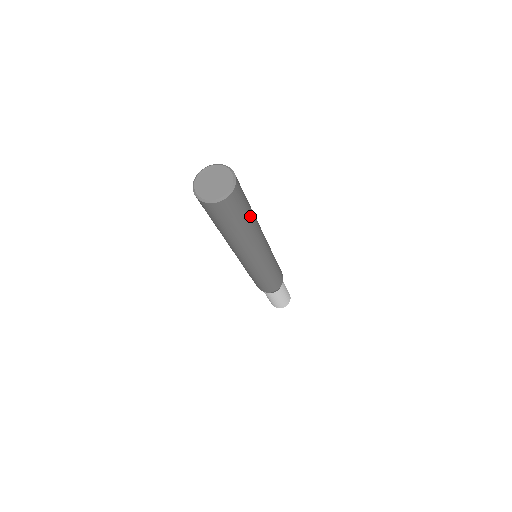
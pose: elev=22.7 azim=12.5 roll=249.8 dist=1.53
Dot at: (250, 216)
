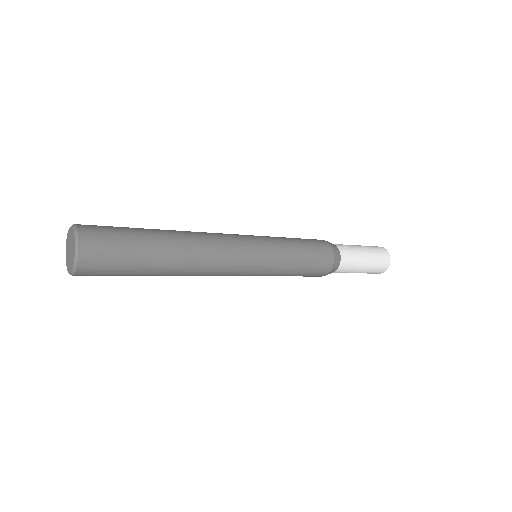
Dot at: (153, 249)
